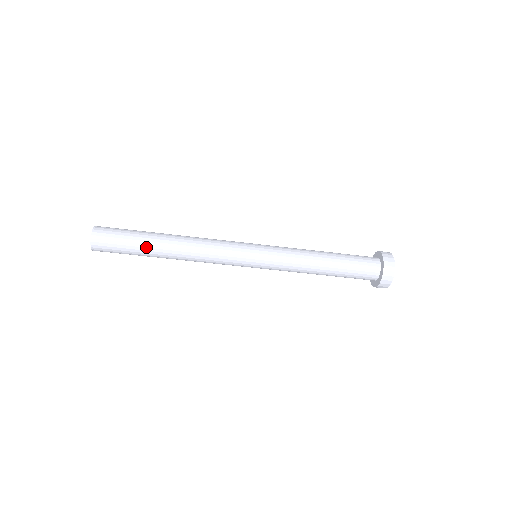
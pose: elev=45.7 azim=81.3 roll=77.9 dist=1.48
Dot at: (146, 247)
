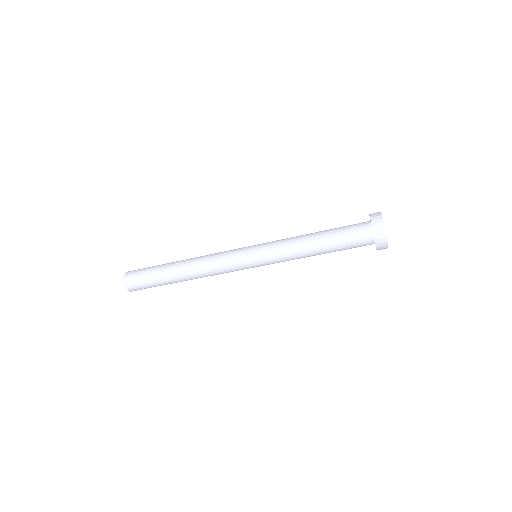
Dot at: occluded
